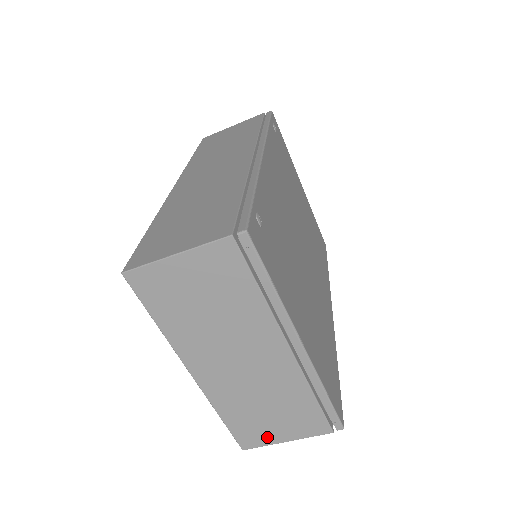
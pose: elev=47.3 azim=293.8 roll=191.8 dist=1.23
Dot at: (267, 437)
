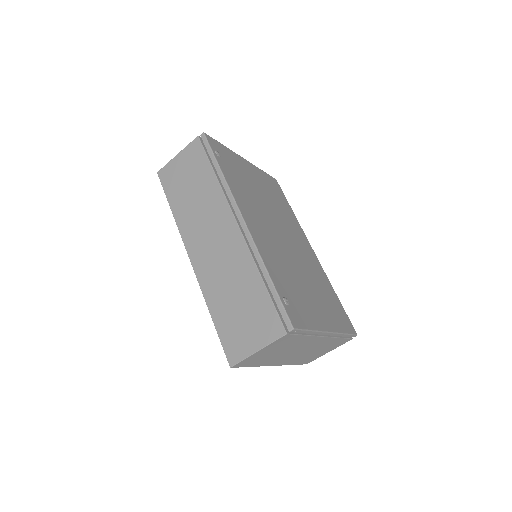
Dot at: (319, 356)
